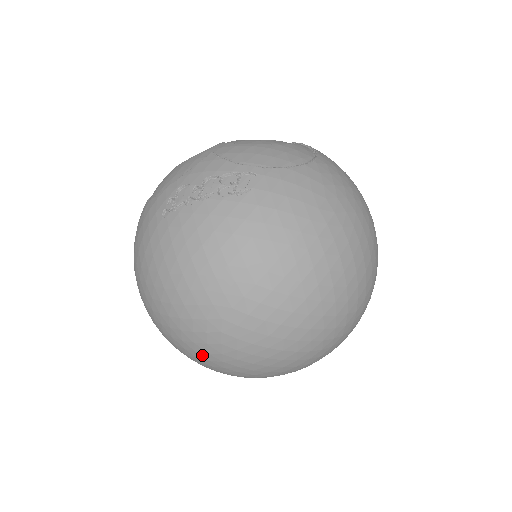
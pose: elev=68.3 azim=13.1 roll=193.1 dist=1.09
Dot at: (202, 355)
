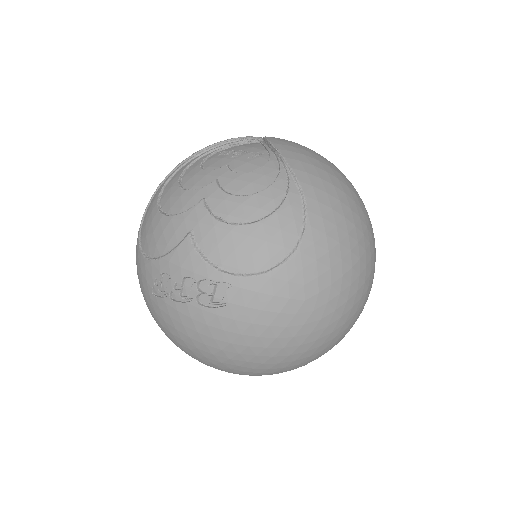
Dot at: occluded
